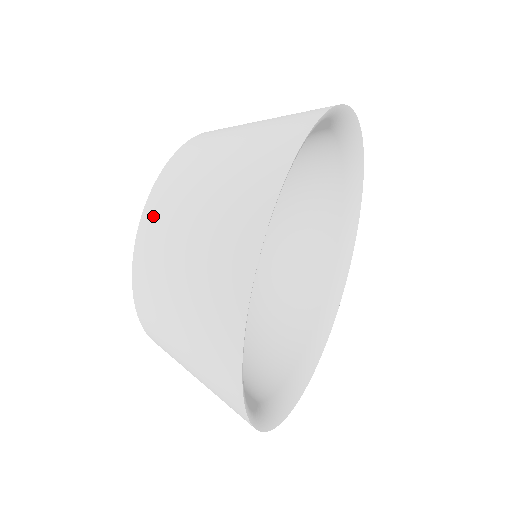
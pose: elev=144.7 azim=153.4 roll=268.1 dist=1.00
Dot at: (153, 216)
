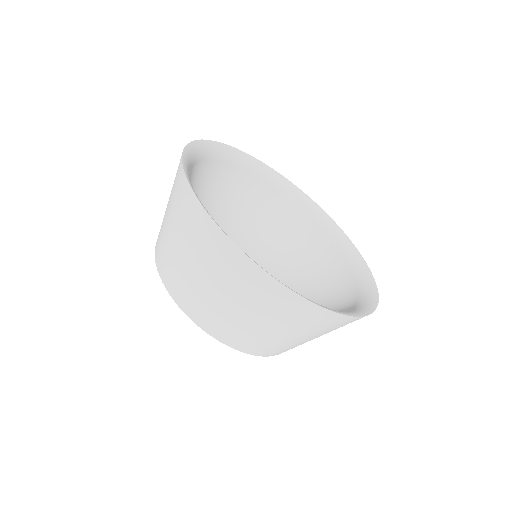
Dot at: occluded
